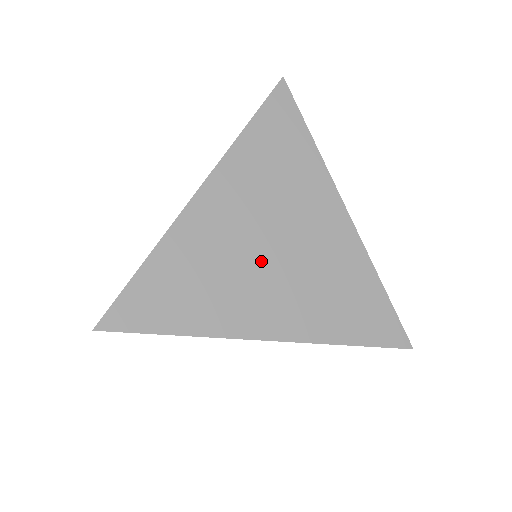
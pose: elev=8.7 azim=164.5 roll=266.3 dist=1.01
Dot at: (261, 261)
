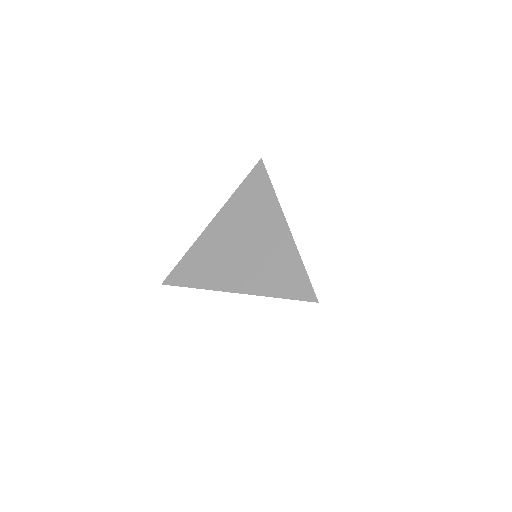
Dot at: (236, 253)
